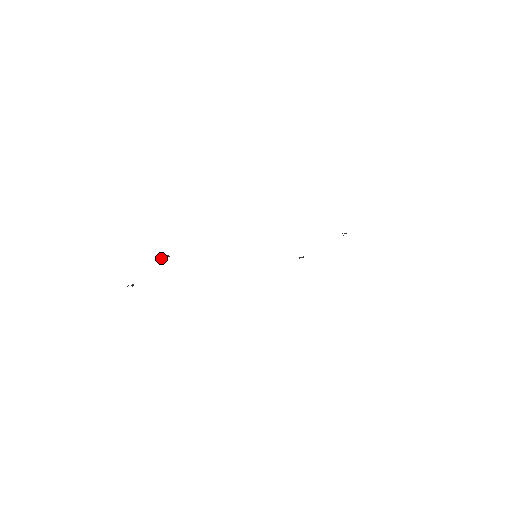
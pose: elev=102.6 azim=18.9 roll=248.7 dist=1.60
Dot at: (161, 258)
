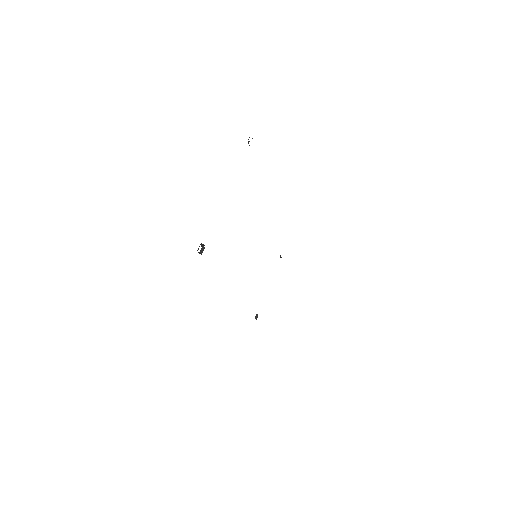
Dot at: occluded
